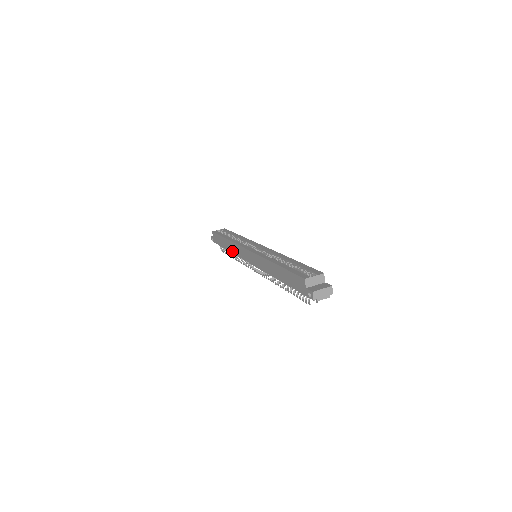
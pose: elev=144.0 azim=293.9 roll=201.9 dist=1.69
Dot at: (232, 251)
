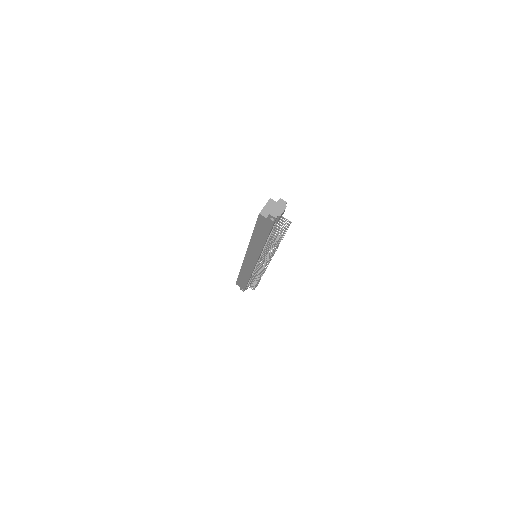
Dot at: (248, 276)
